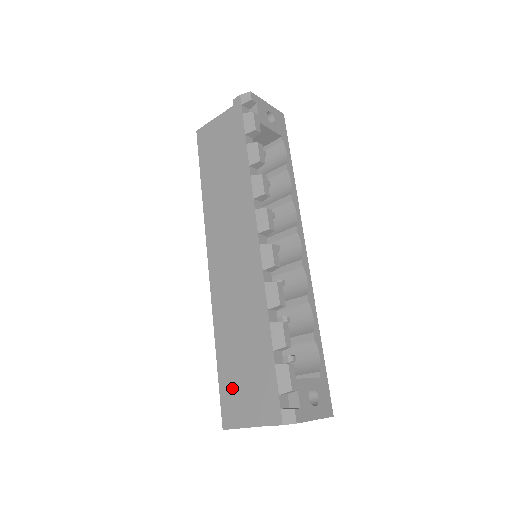
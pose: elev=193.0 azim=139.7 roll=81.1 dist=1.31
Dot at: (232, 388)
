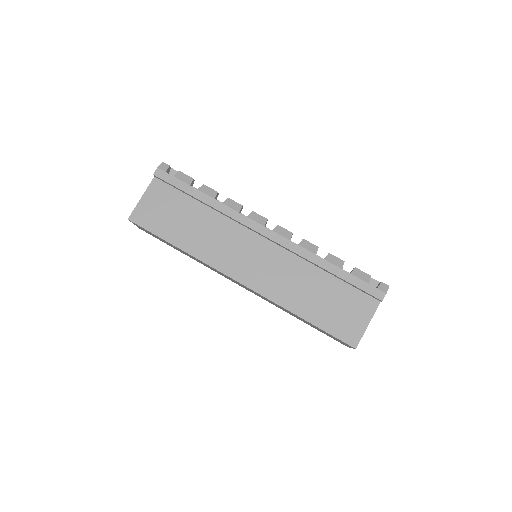
Dot at: (336, 322)
